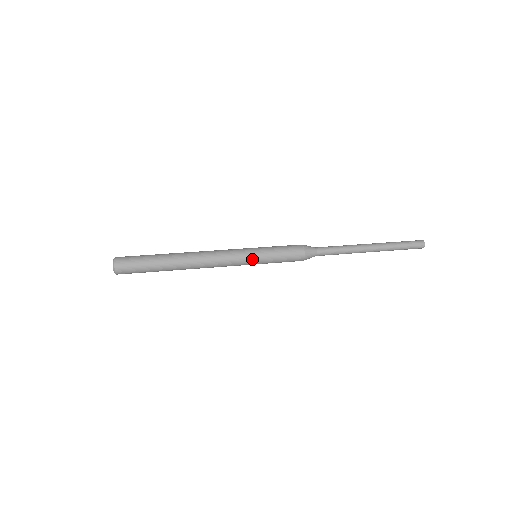
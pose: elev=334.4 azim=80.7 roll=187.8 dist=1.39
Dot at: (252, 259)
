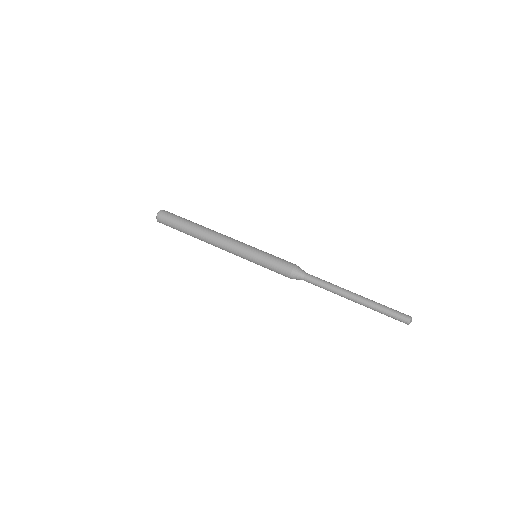
Dot at: (248, 258)
